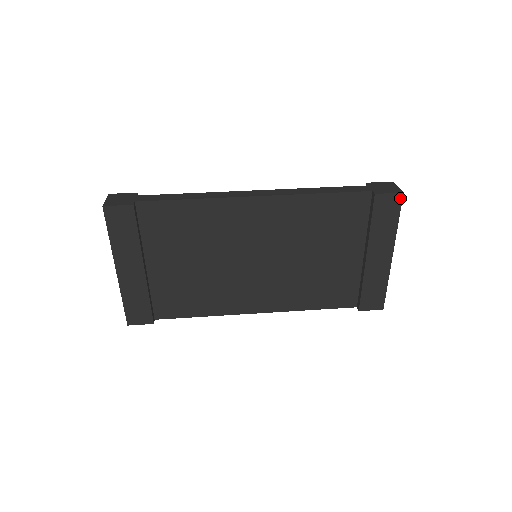
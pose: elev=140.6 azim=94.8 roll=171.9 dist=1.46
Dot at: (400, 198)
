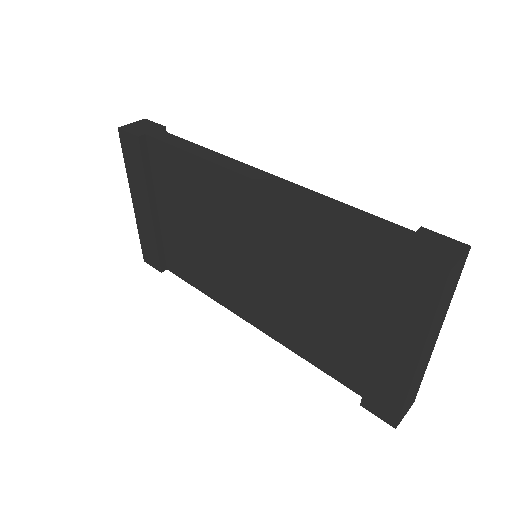
Dot at: (442, 277)
